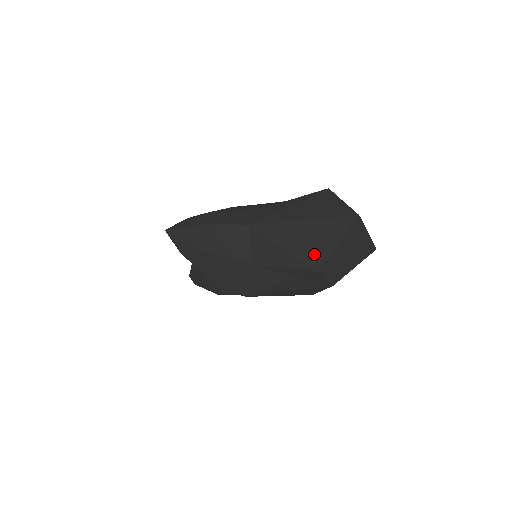
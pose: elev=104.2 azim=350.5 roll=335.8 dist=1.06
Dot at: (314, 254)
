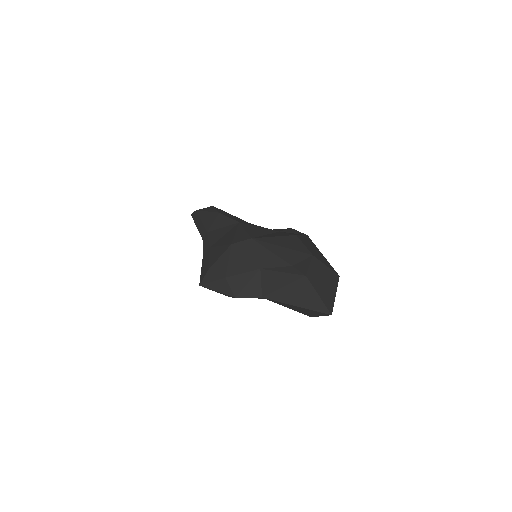
Dot at: (308, 314)
